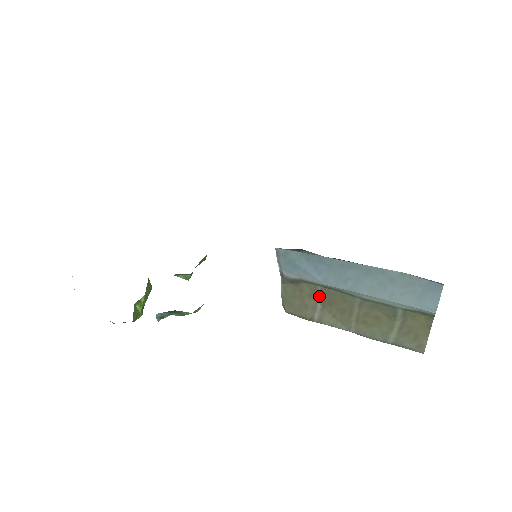
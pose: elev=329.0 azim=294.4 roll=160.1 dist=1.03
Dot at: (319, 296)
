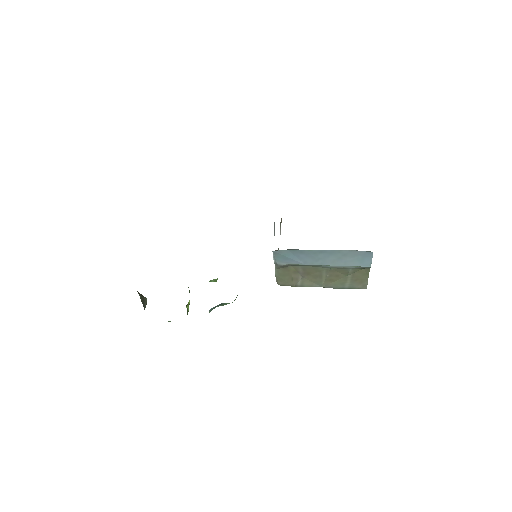
Dot at: (300, 271)
